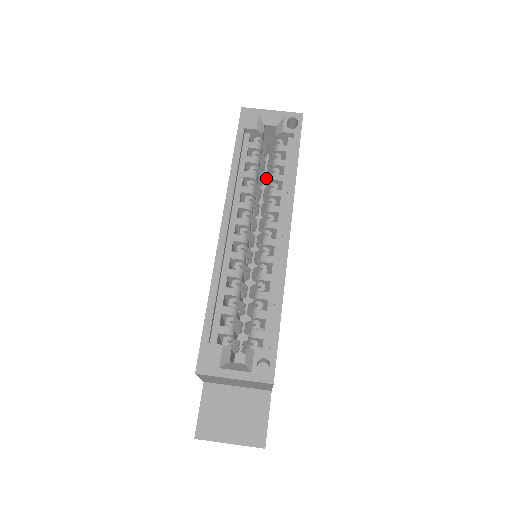
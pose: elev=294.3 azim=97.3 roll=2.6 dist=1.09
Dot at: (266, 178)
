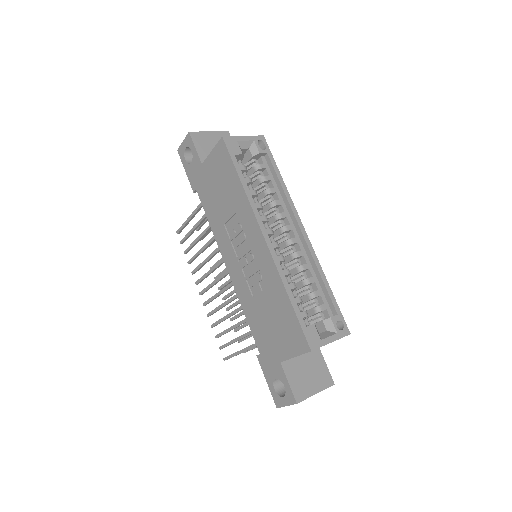
Dot at: occluded
